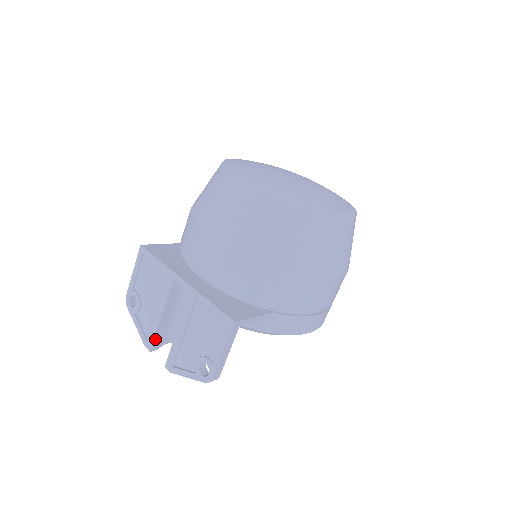
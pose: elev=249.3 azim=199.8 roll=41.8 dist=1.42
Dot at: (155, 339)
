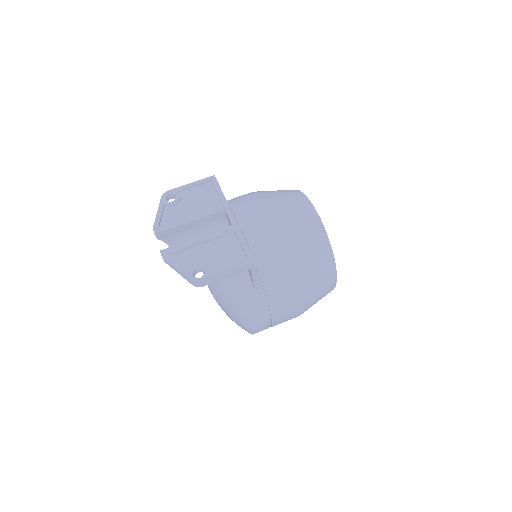
Dot at: (167, 230)
